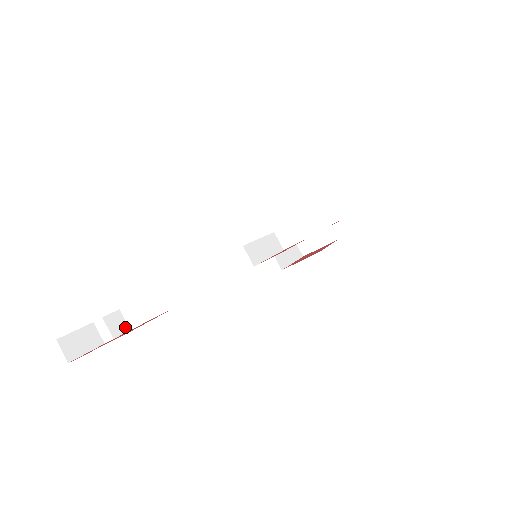
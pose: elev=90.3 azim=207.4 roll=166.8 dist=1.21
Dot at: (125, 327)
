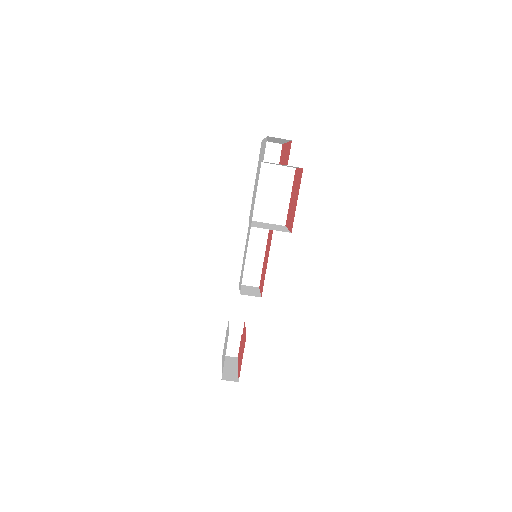
Dot at: (241, 322)
